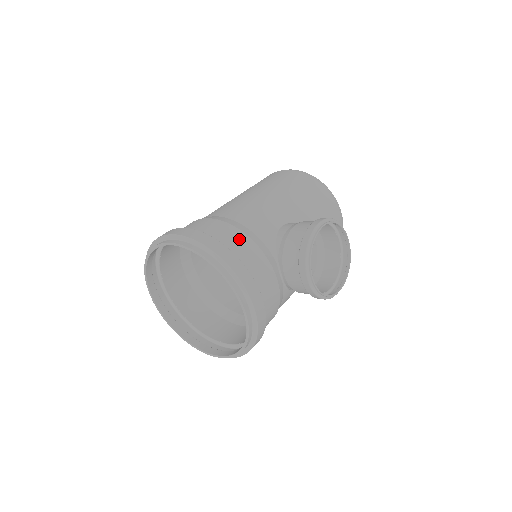
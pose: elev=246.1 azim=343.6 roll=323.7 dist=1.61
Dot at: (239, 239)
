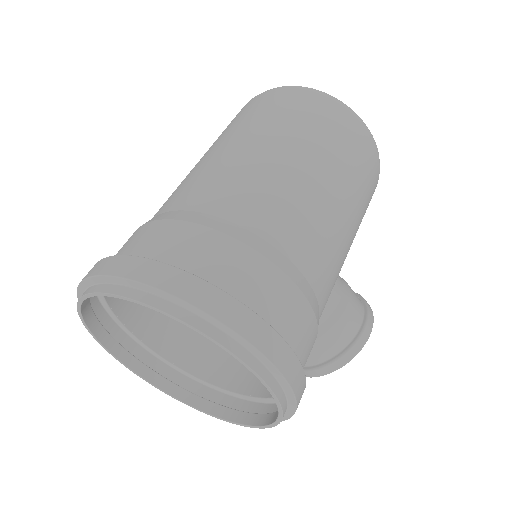
Dot at: occluded
